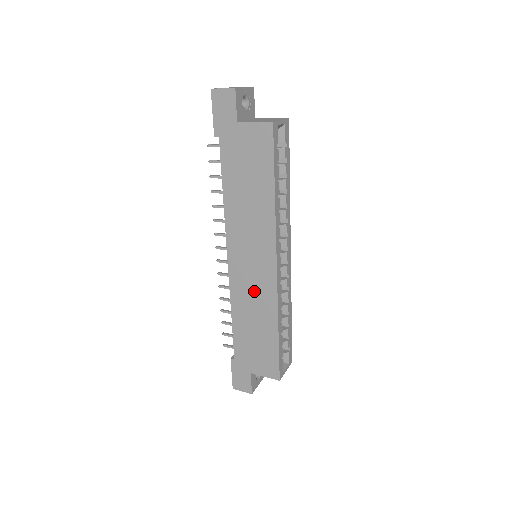
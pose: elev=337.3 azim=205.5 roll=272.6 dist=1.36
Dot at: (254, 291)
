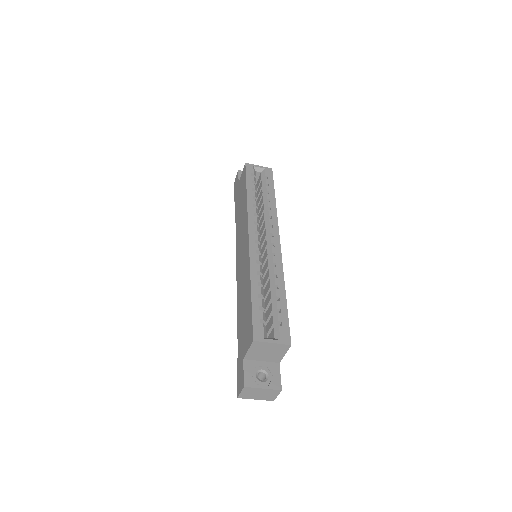
Dot at: (243, 272)
